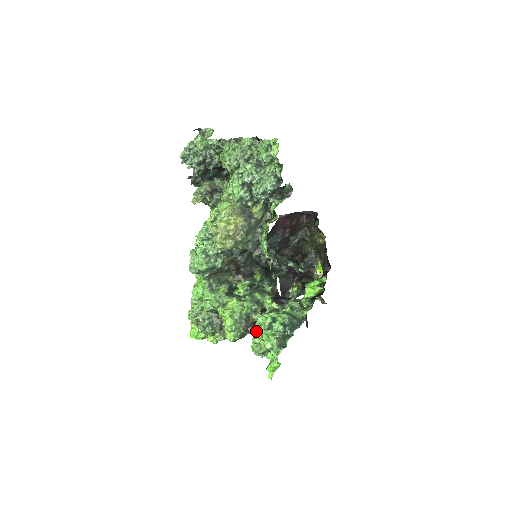
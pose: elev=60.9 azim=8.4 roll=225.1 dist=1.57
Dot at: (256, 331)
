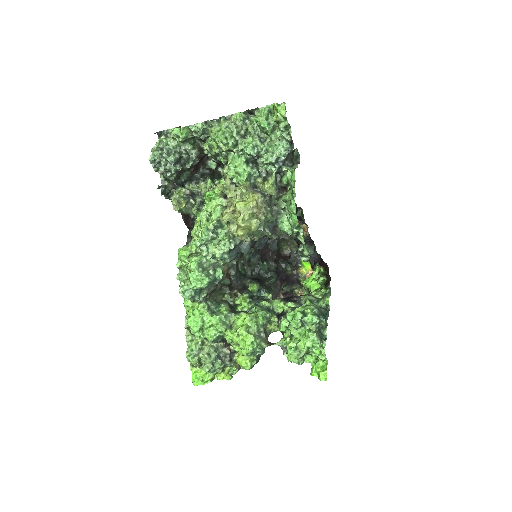
Dot at: (283, 338)
